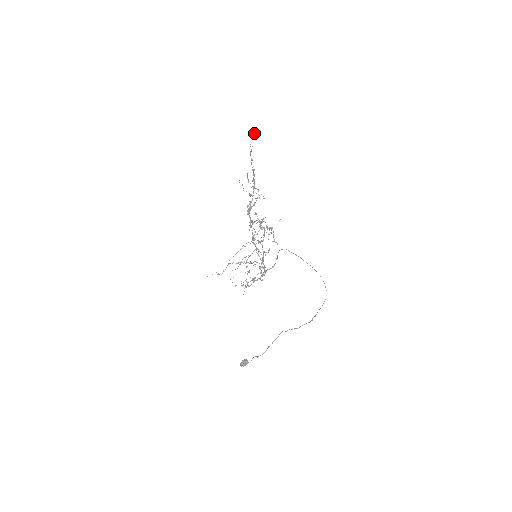
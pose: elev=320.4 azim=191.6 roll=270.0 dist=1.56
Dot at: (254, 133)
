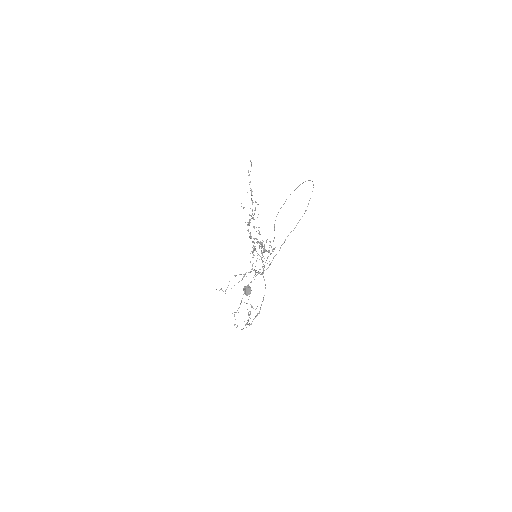
Dot at: (251, 162)
